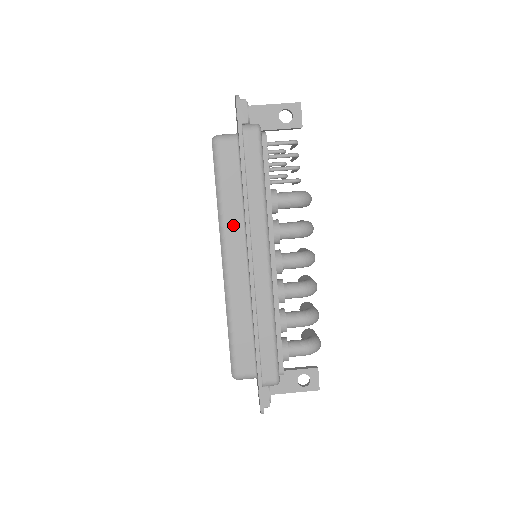
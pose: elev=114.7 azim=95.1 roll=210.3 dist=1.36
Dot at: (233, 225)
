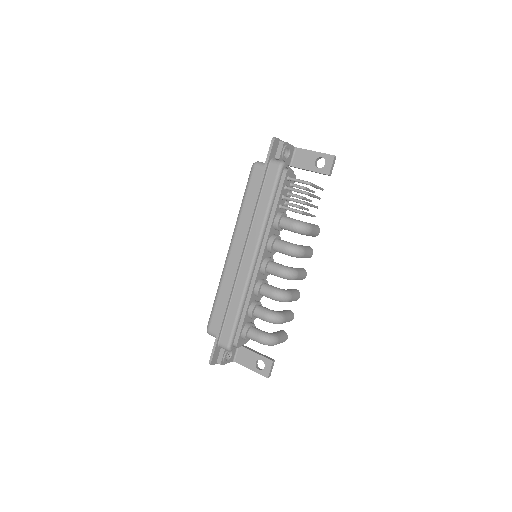
Dot at: (243, 226)
